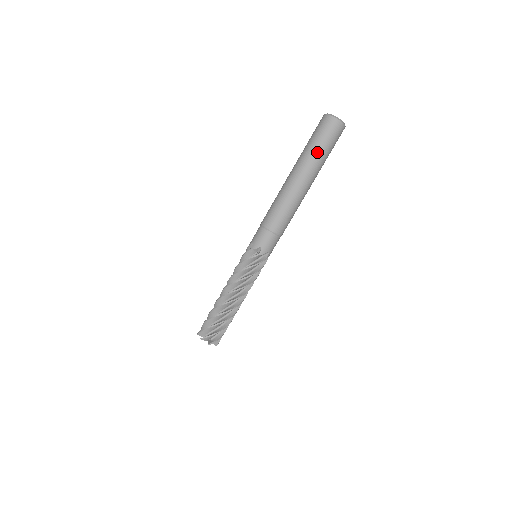
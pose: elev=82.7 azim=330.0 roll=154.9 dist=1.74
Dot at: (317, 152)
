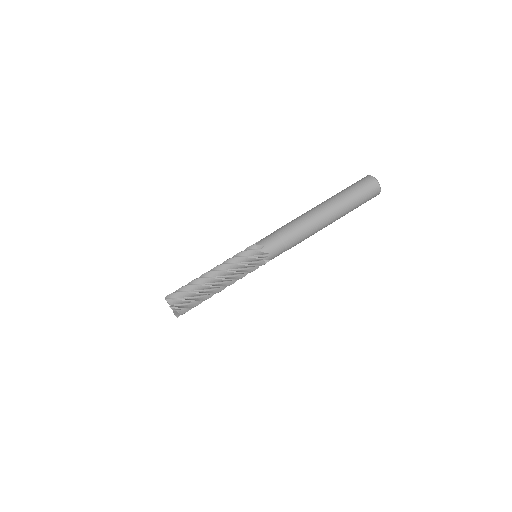
Dot at: (342, 191)
